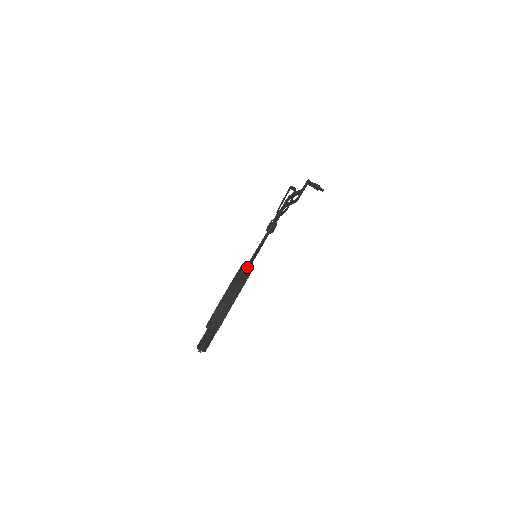
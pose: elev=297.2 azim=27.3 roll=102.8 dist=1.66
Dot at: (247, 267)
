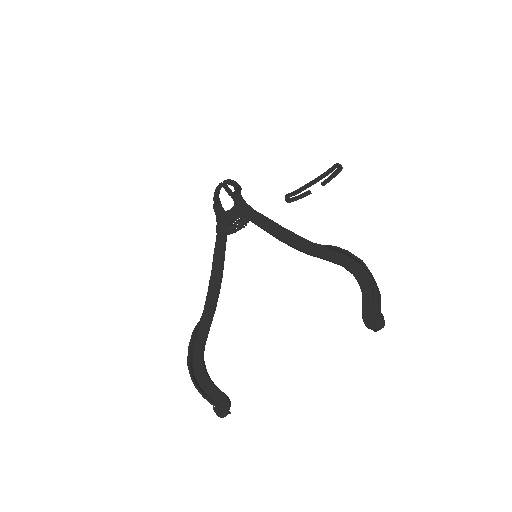
Dot at: occluded
